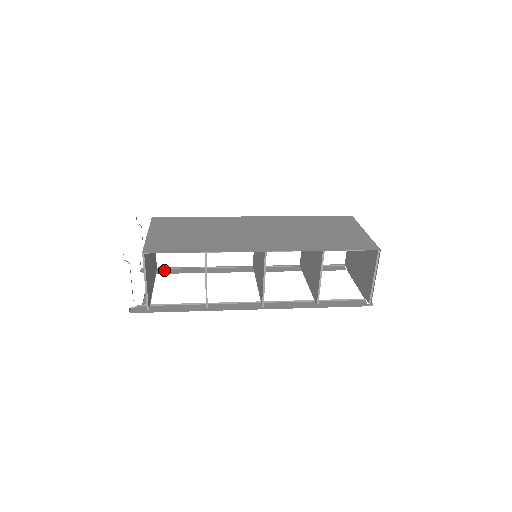
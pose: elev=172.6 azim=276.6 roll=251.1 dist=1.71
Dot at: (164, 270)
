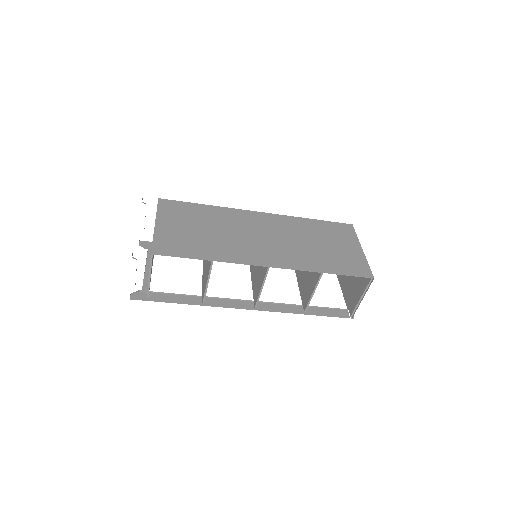
Dot at: occluded
